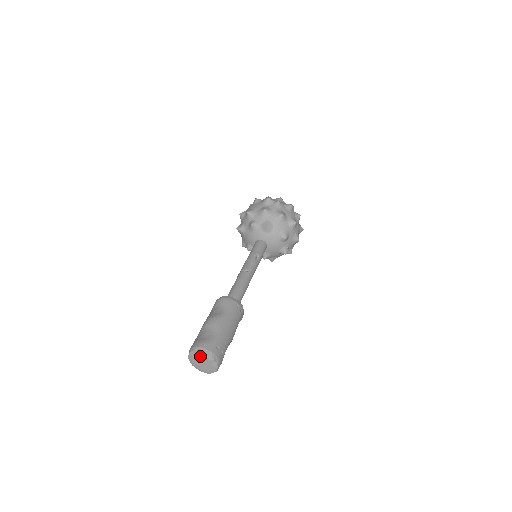
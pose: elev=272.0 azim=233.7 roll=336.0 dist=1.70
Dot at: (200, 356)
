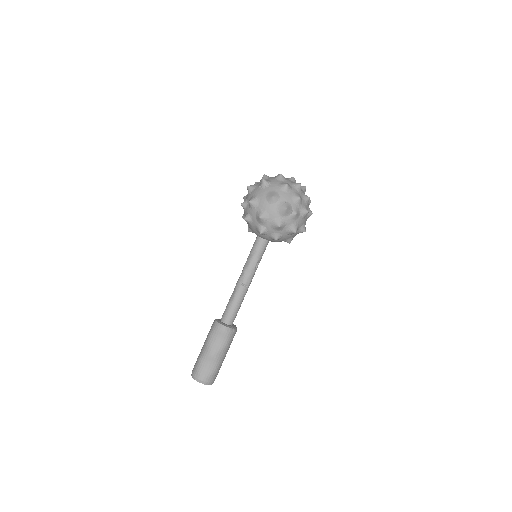
Dot at: (202, 383)
